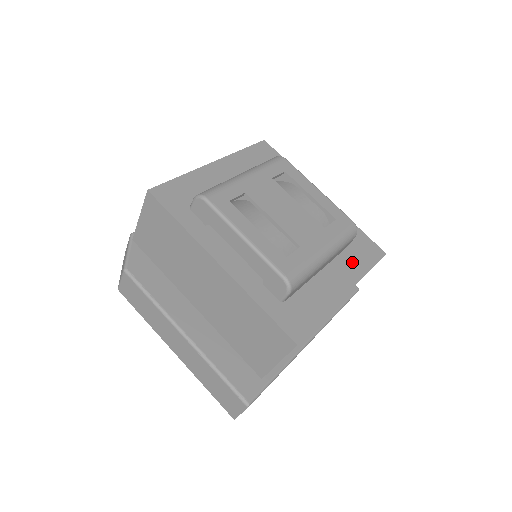
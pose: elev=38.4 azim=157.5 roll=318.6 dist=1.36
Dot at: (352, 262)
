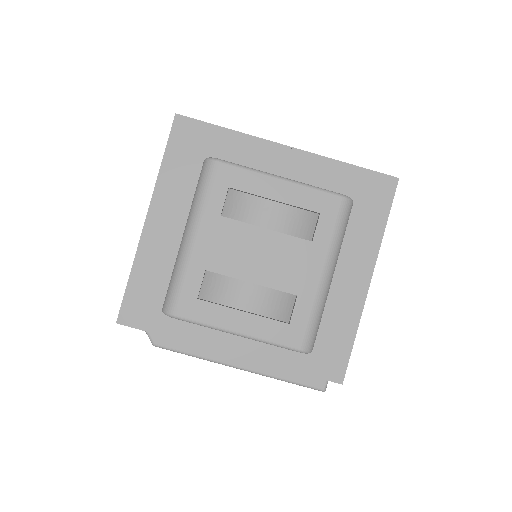
Dot at: (361, 231)
